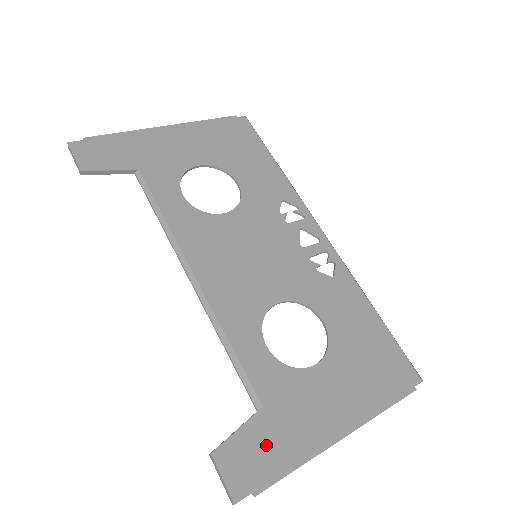
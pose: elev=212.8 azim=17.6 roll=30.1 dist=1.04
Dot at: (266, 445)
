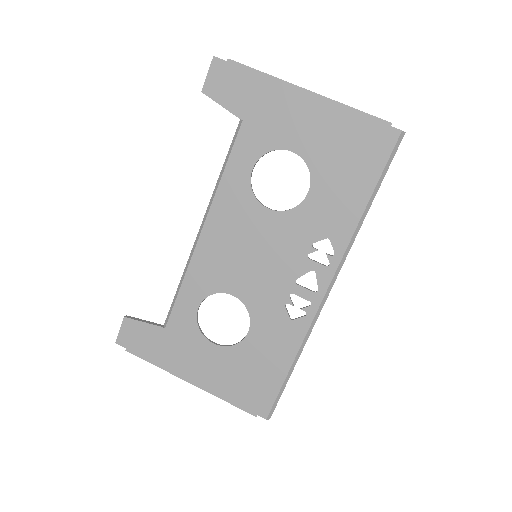
Dot at: (149, 342)
